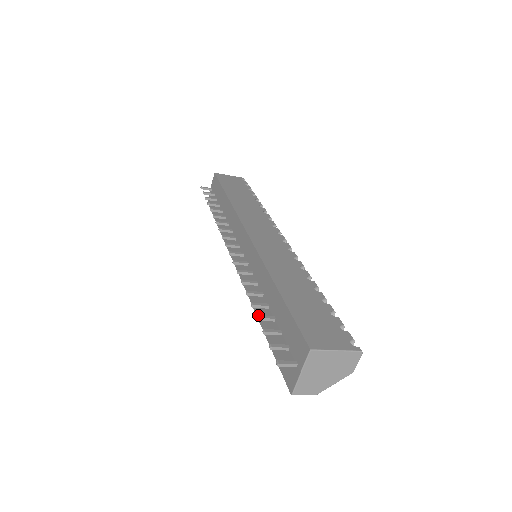
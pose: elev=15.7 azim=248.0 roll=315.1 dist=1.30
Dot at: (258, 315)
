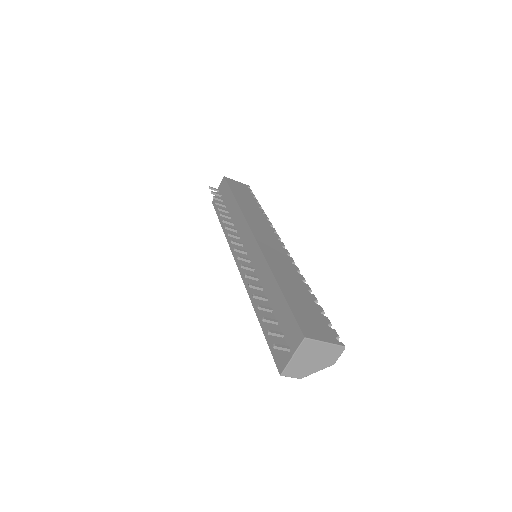
Dot at: (259, 305)
